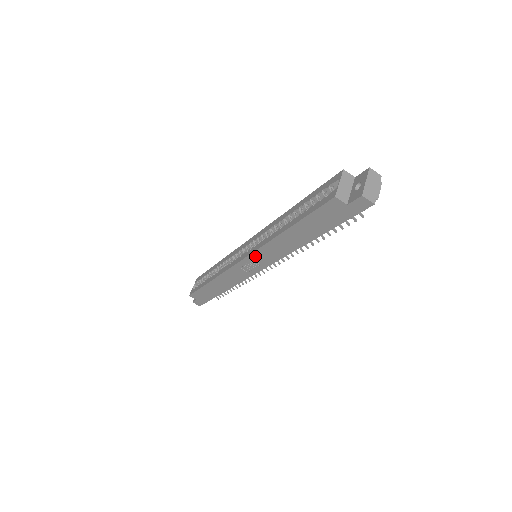
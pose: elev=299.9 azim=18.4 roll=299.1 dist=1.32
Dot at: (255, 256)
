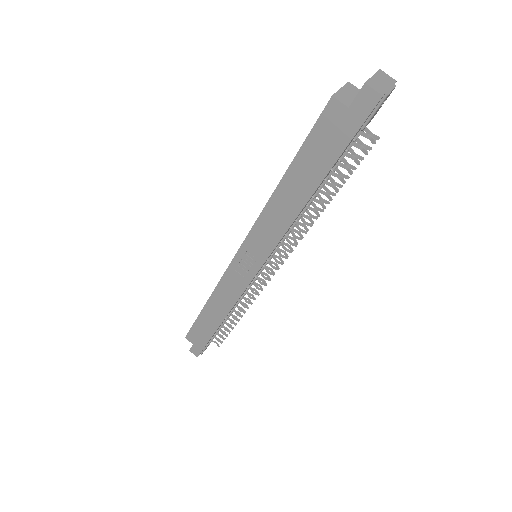
Dot at: (250, 242)
